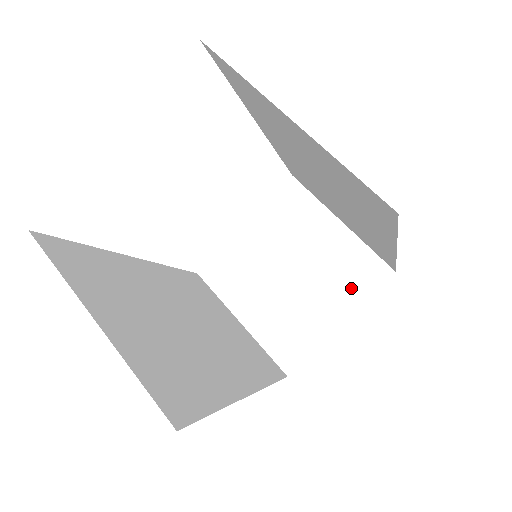
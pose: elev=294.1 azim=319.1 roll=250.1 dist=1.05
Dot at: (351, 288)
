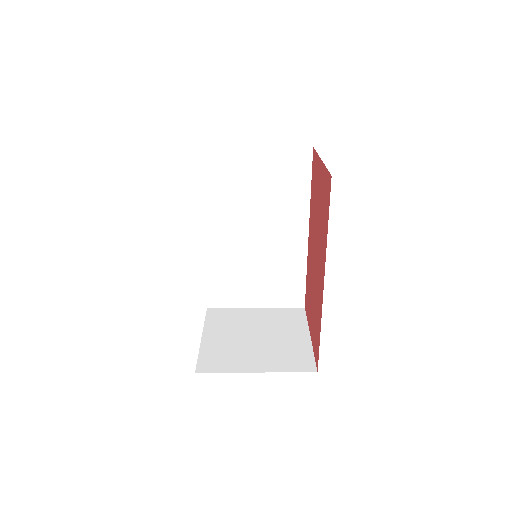
Dot at: (295, 323)
